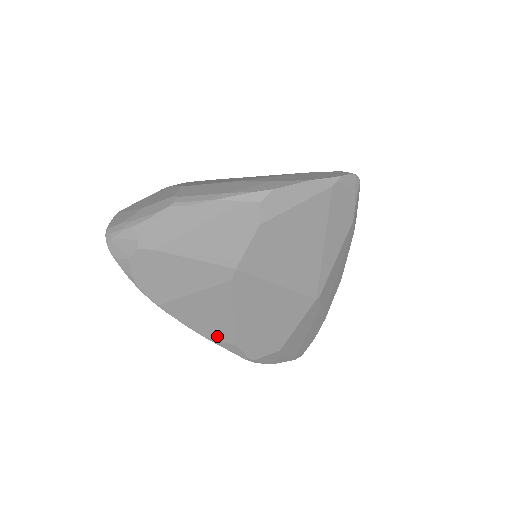
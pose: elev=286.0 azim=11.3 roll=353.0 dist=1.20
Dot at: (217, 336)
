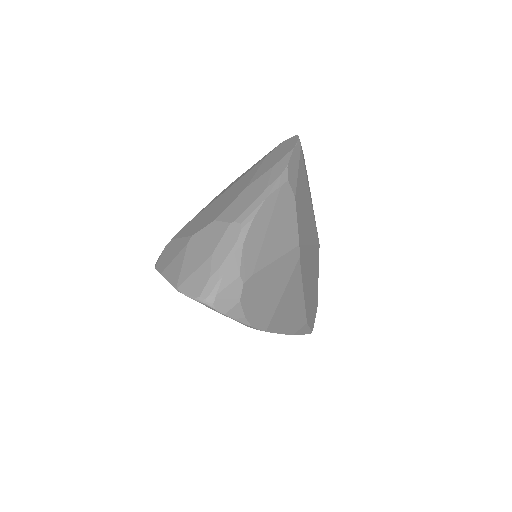
Dot at: (298, 325)
